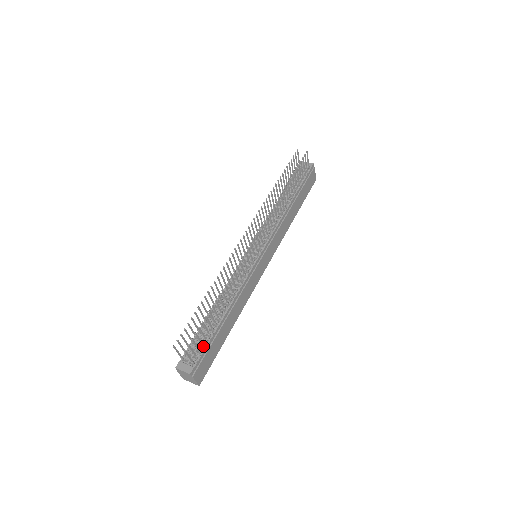
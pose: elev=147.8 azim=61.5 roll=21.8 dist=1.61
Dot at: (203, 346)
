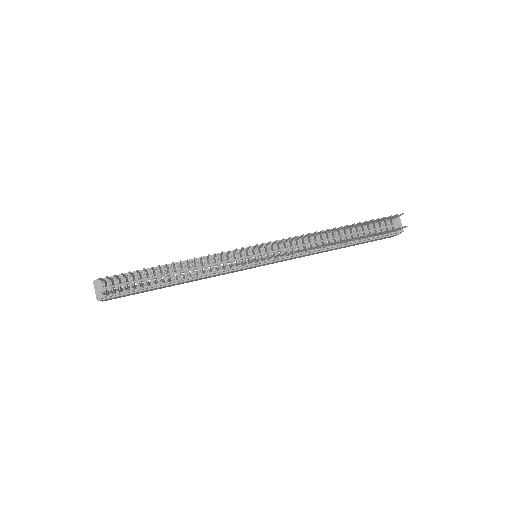
Dot at: (128, 290)
